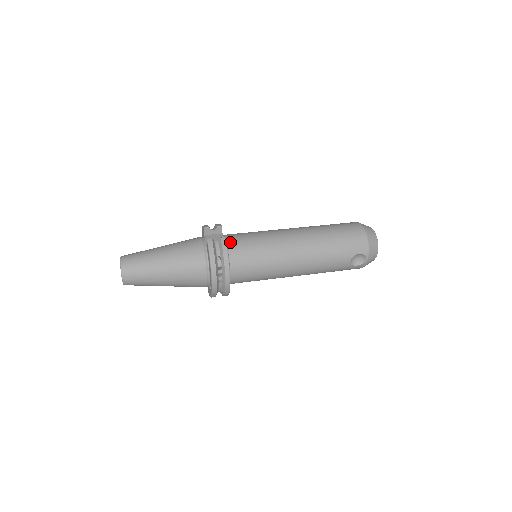
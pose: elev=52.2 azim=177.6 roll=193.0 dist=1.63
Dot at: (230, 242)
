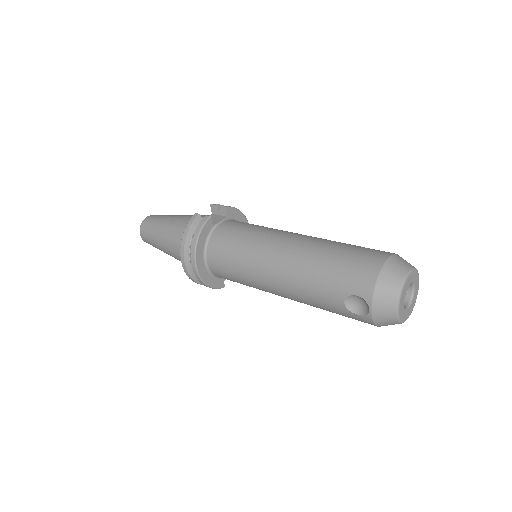
Dot at: (221, 226)
